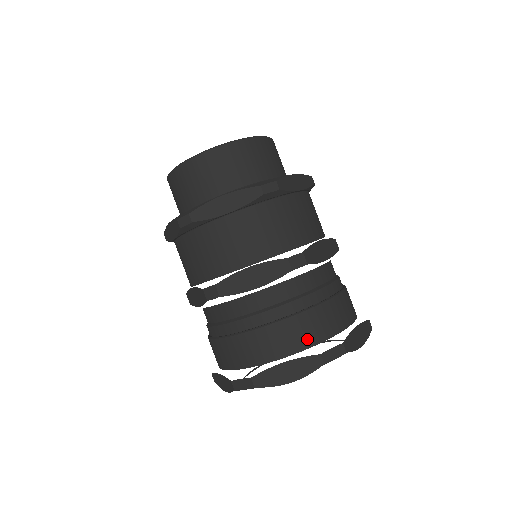
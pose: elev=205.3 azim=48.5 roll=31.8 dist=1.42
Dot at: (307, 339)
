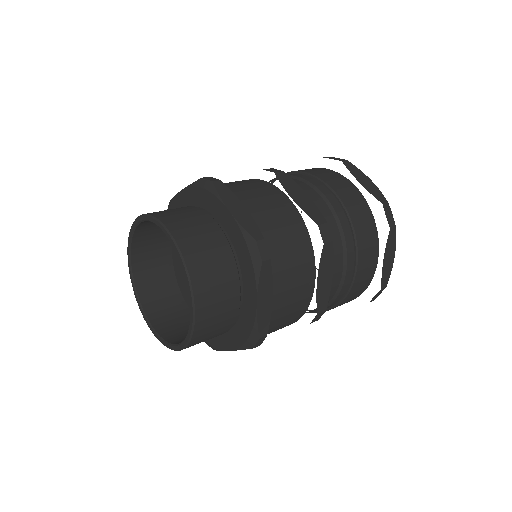
Dot at: (353, 299)
